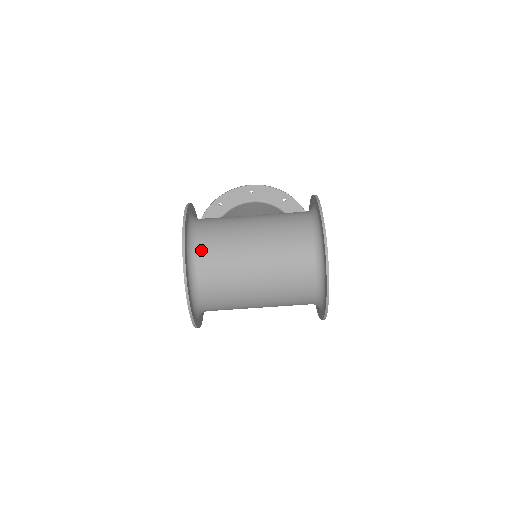
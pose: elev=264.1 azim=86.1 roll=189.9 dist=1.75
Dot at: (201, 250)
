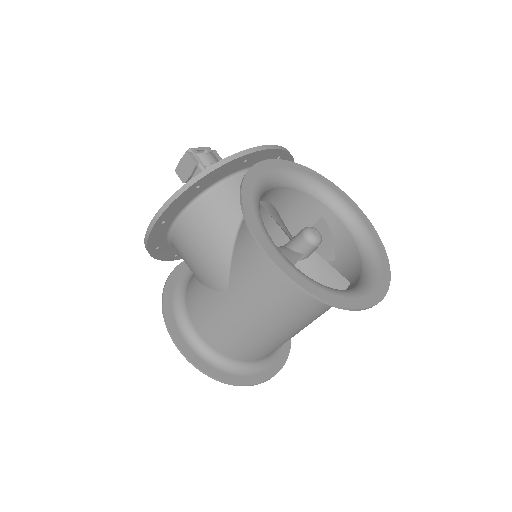
Dot at: (243, 359)
